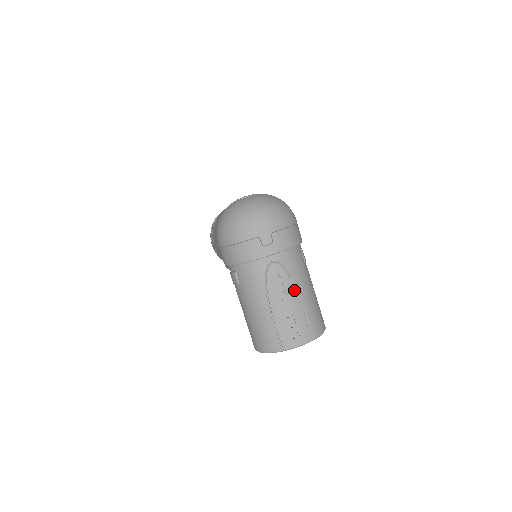
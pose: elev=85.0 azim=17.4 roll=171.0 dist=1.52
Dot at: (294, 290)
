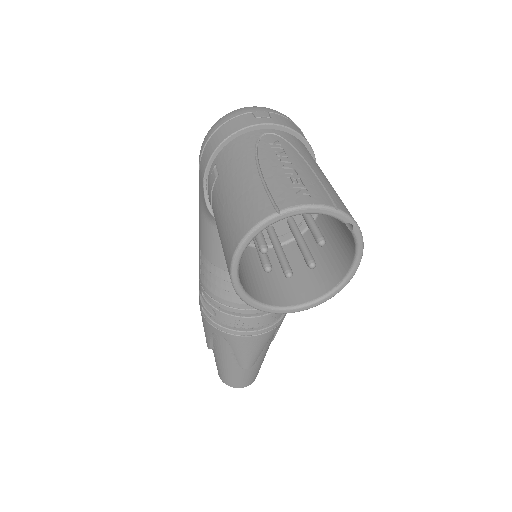
Dot at: (300, 159)
